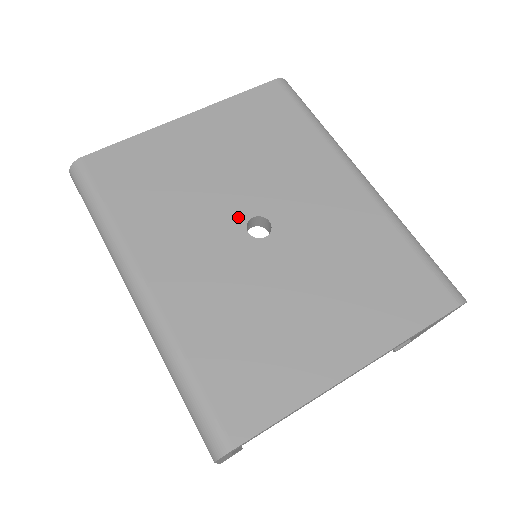
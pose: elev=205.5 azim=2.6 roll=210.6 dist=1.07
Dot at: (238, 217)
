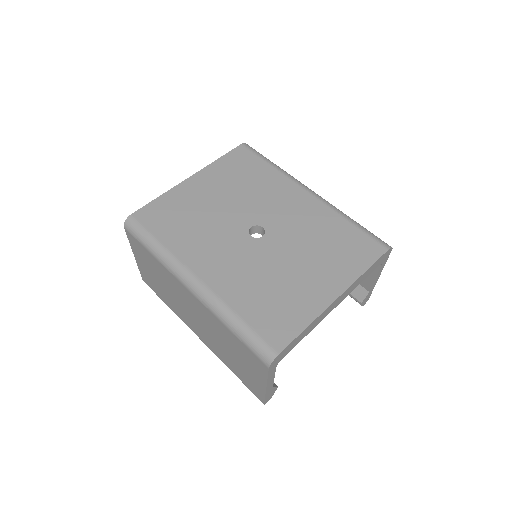
Dot at: (242, 229)
